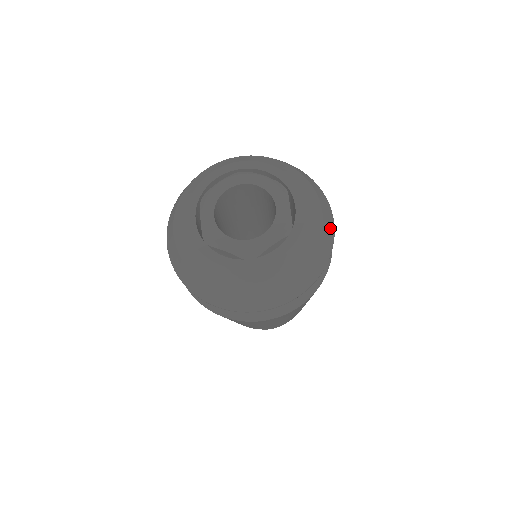
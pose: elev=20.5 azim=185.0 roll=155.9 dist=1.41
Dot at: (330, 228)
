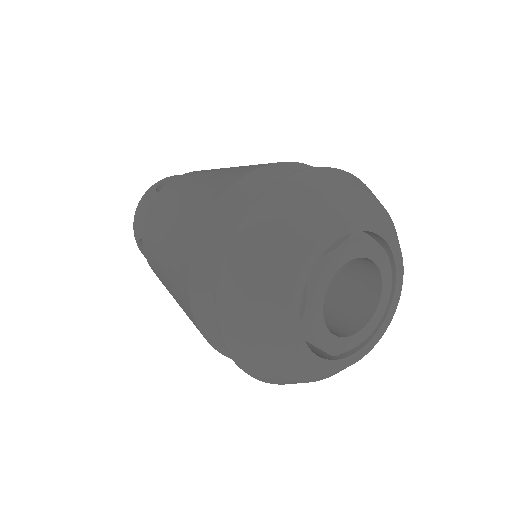
Dot at: occluded
